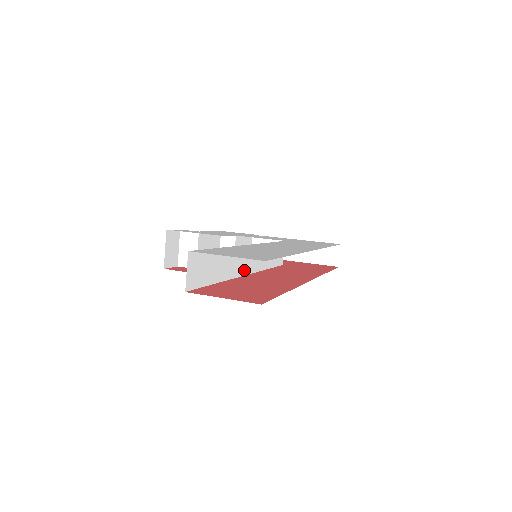
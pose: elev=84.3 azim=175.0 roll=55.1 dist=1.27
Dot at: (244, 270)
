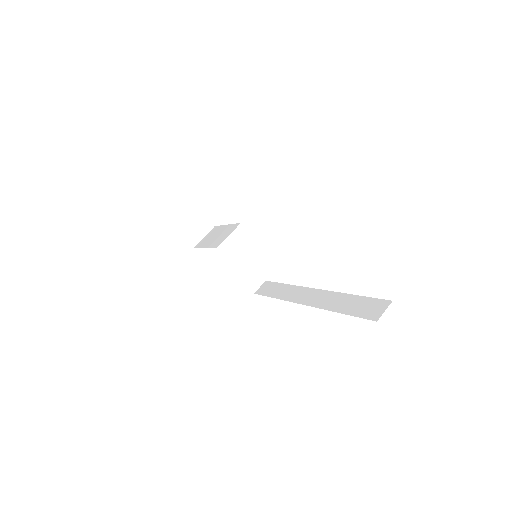
Dot at: occluded
